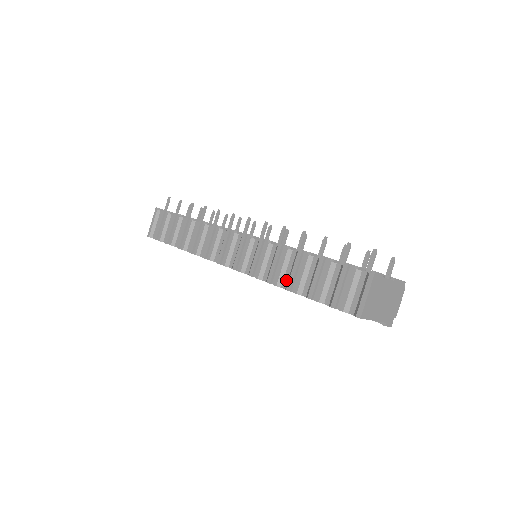
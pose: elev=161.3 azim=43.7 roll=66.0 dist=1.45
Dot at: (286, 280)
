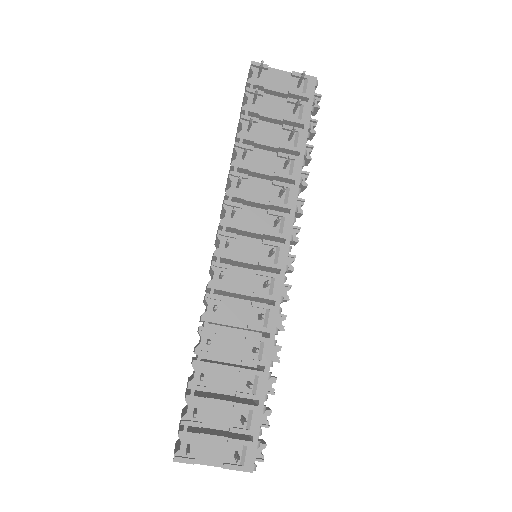
Dot at: (199, 341)
